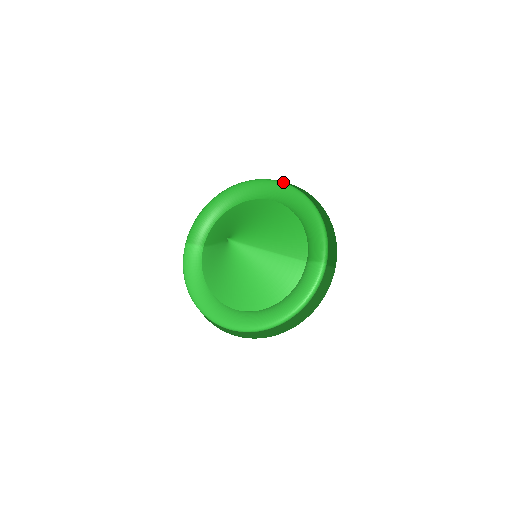
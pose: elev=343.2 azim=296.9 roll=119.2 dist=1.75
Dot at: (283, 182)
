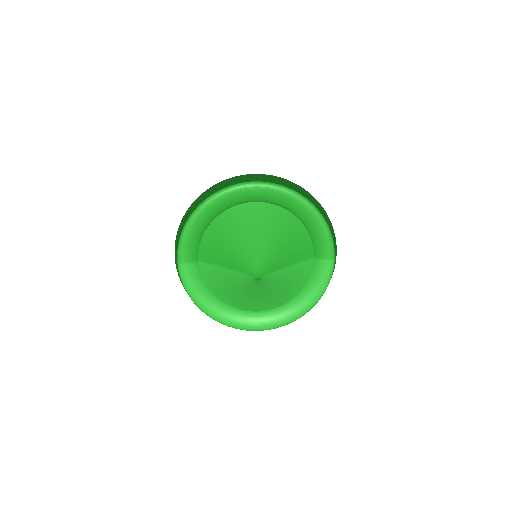
Dot at: (275, 184)
